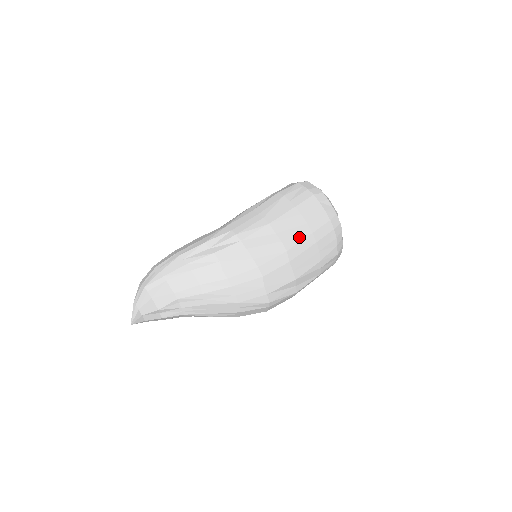
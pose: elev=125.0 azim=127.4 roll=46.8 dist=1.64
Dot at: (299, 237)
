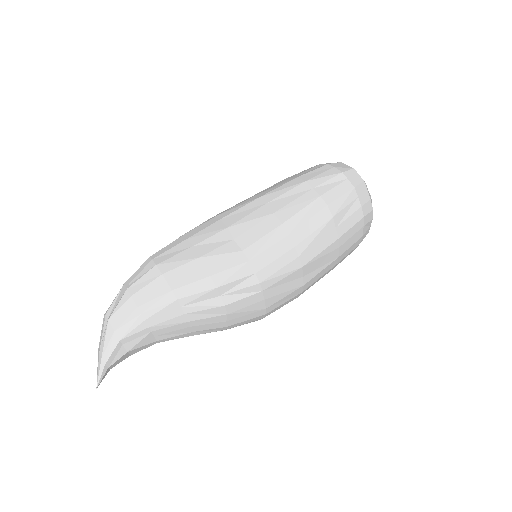
Dot at: (322, 274)
